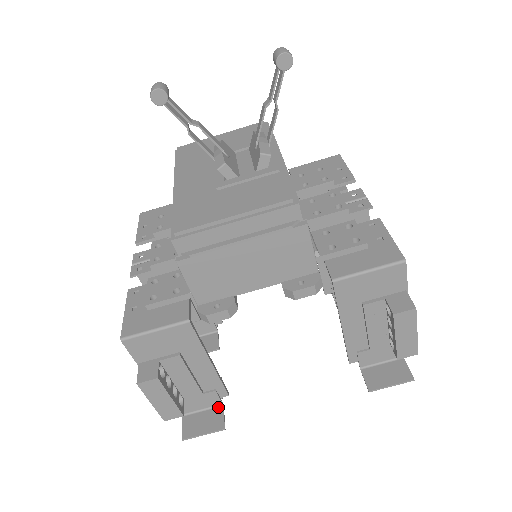
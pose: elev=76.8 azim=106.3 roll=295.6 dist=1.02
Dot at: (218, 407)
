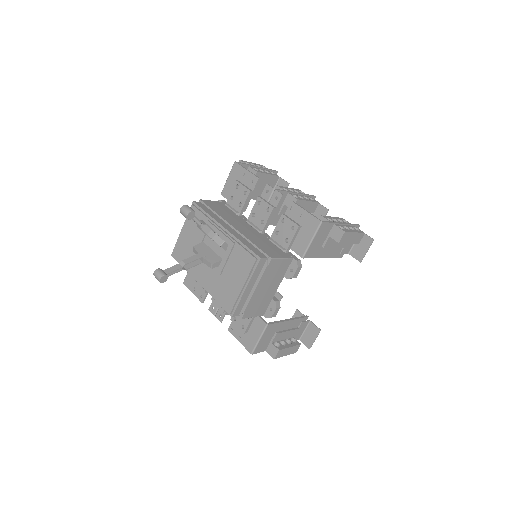
Dot at: (309, 324)
